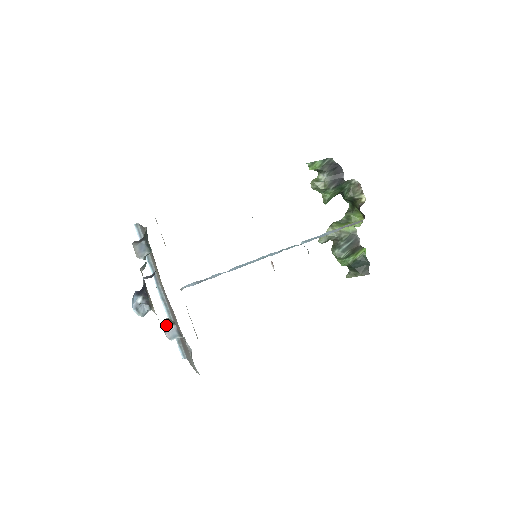
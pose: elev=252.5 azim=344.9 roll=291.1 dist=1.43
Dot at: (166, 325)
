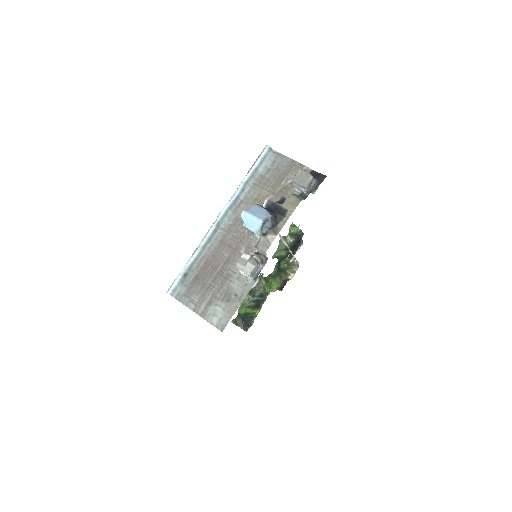
Dot at: (256, 258)
